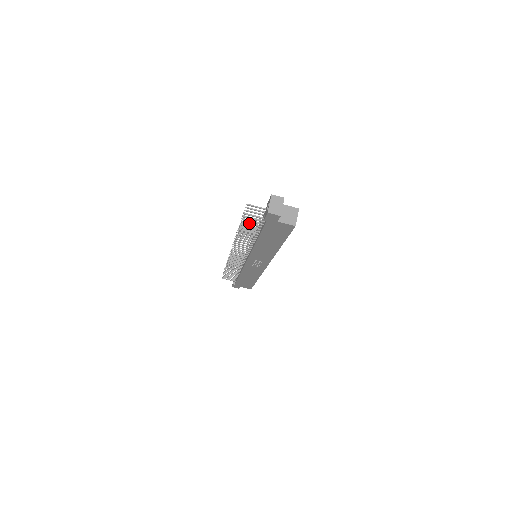
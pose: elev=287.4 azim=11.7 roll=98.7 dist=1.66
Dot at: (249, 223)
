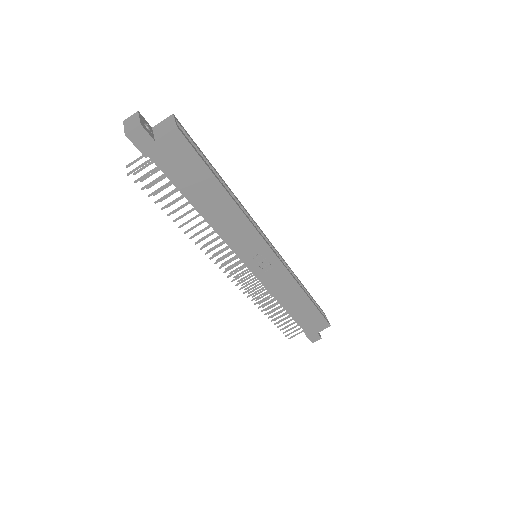
Dot at: (156, 190)
